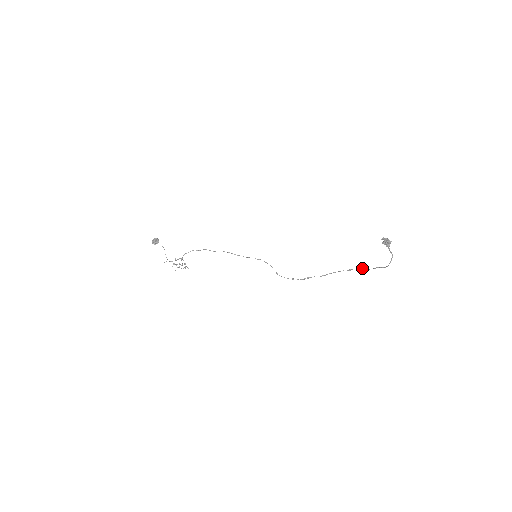
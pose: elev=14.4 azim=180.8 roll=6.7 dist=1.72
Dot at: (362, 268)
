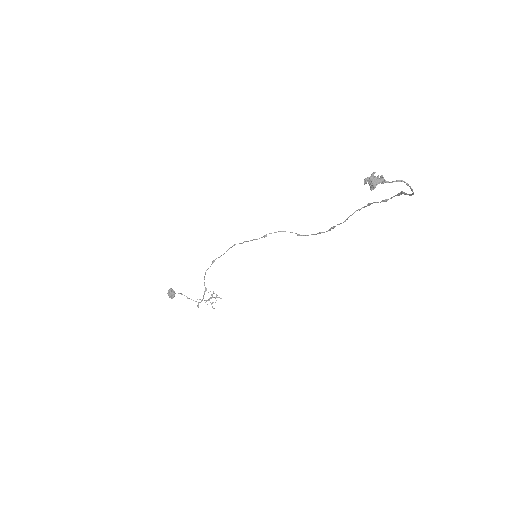
Dot at: (381, 201)
